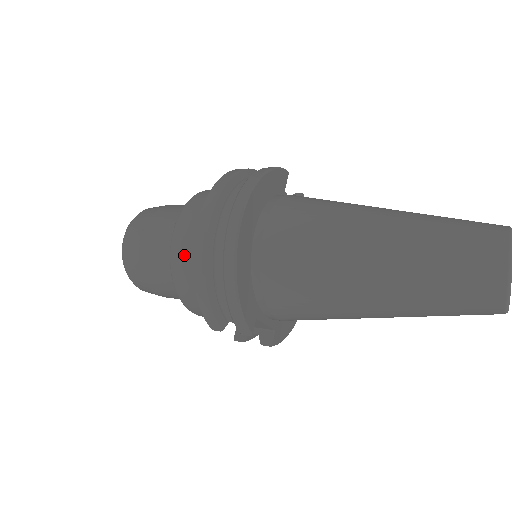
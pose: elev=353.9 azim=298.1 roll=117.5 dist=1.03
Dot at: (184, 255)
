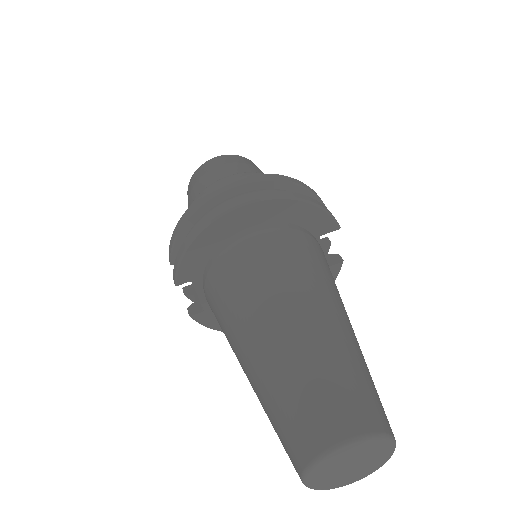
Dot at: occluded
